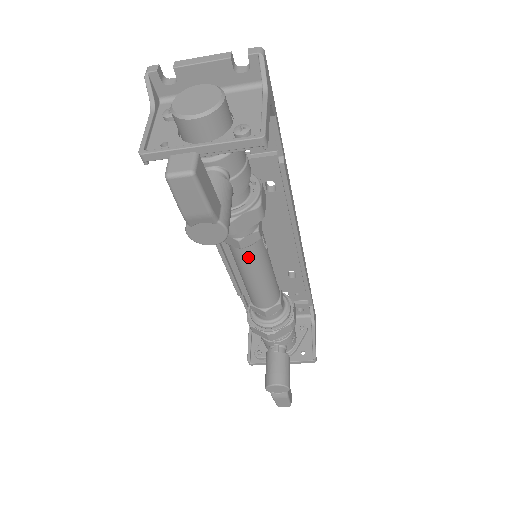
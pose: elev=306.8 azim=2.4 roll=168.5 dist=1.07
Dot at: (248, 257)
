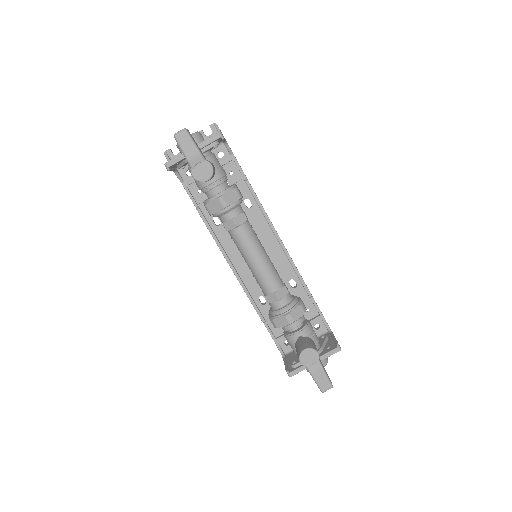
Dot at: (244, 236)
